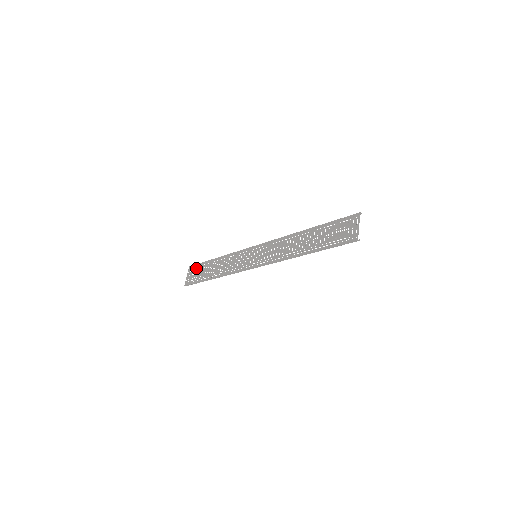
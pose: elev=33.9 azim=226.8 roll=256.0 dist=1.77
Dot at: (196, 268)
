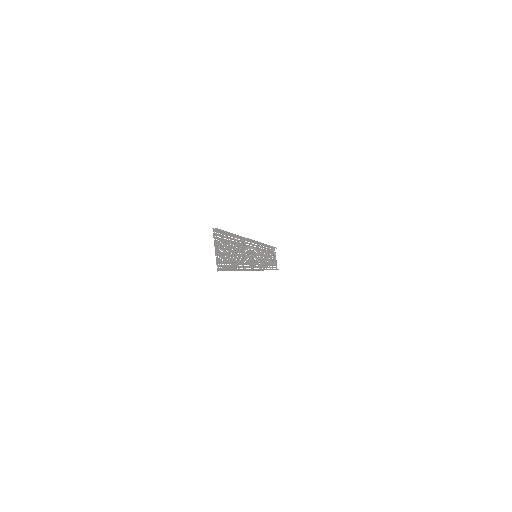
Dot at: (273, 253)
